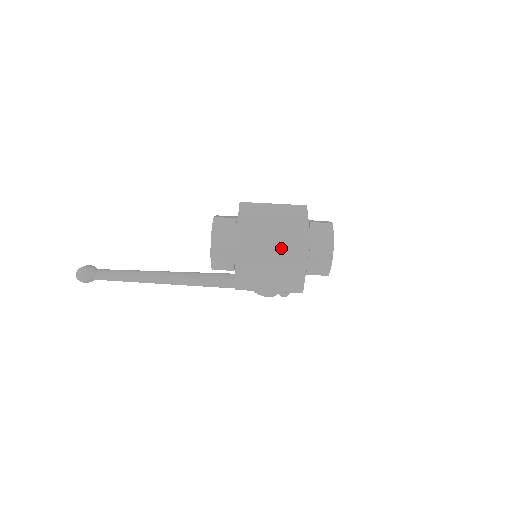
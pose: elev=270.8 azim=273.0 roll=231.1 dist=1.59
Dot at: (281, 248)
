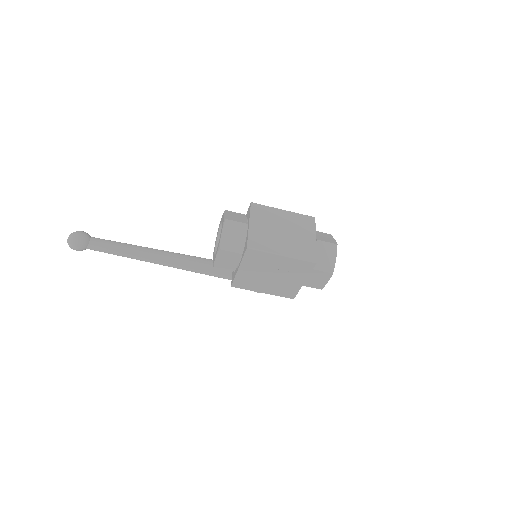
Dot at: (287, 264)
